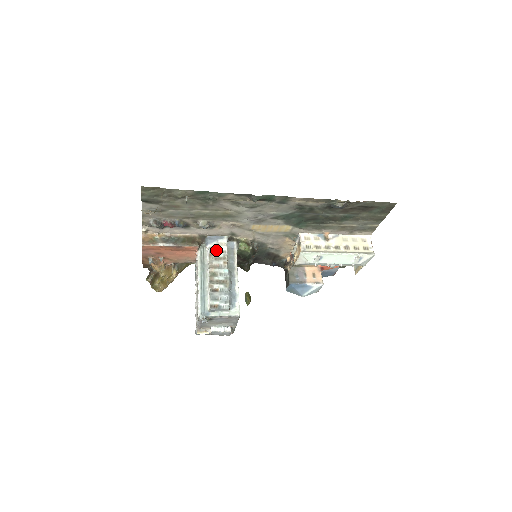
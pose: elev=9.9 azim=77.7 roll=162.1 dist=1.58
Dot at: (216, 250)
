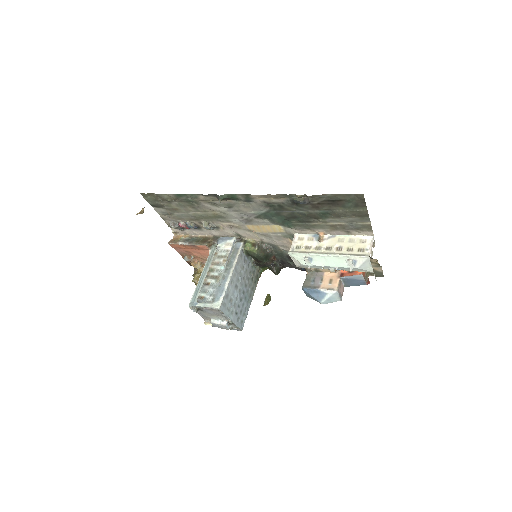
Dot at: (222, 249)
